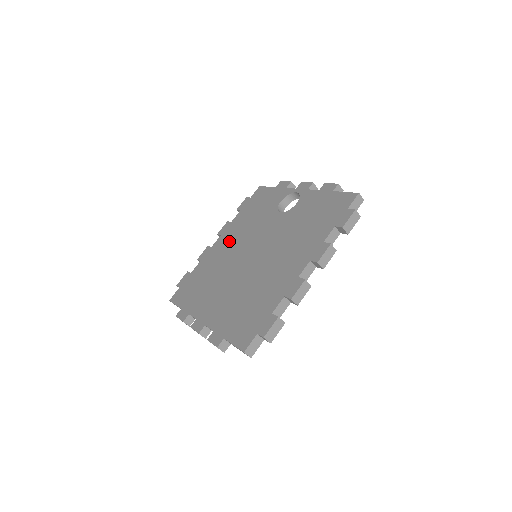
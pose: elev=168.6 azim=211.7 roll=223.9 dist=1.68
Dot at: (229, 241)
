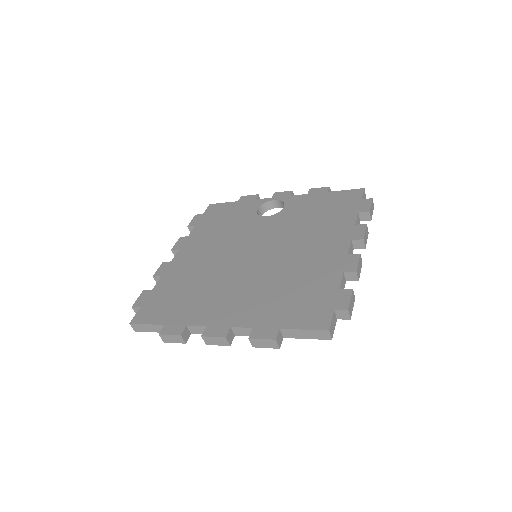
Dot at: (201, 250)
